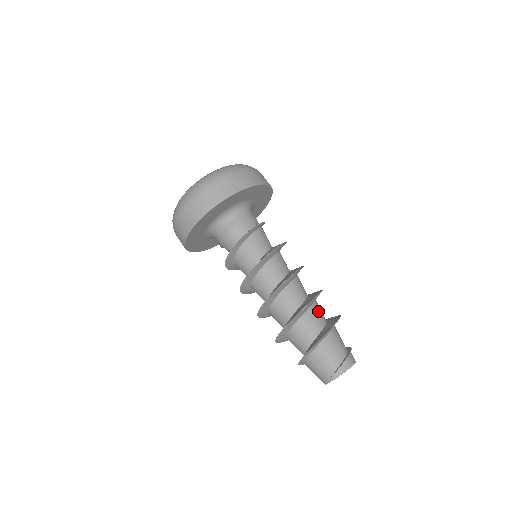
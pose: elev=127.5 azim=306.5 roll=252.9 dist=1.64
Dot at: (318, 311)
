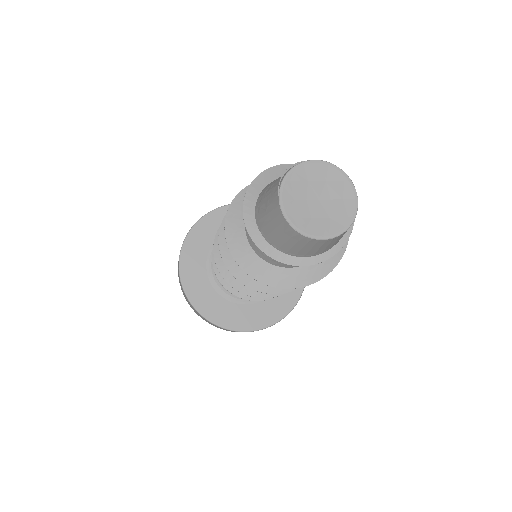
Dot at: occluded
